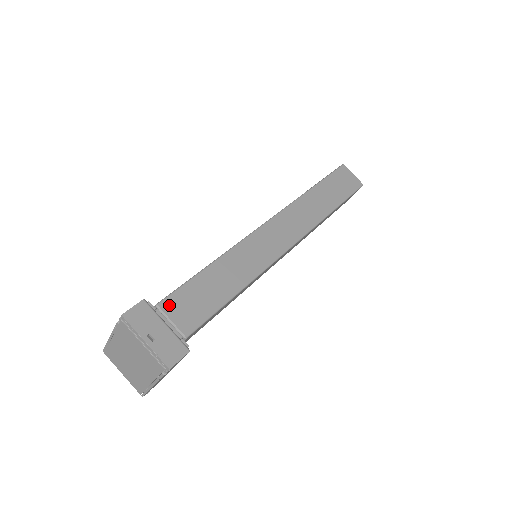
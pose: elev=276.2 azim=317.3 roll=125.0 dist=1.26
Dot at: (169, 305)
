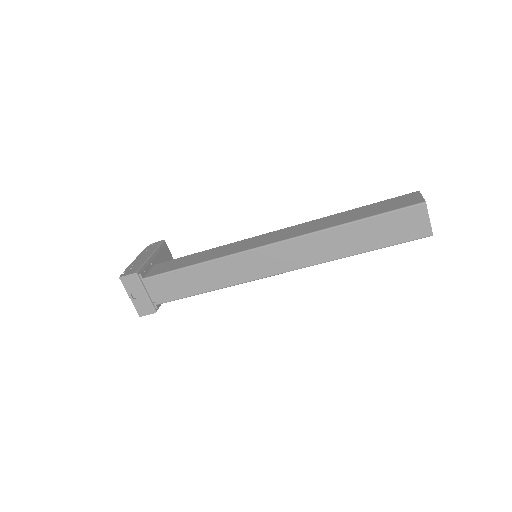
Dot at: (151, 282)
